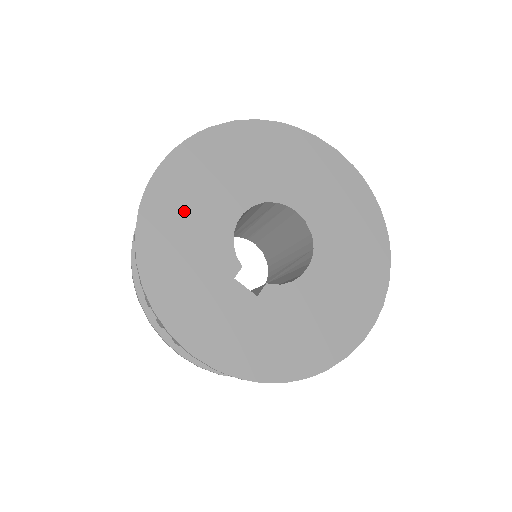
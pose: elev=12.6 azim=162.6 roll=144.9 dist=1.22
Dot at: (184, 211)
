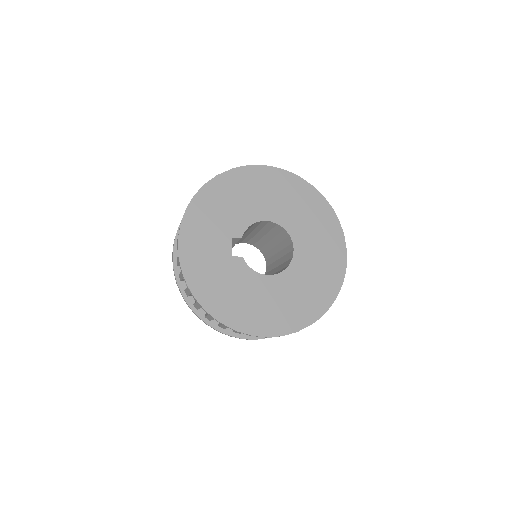
Dot at: (247, 191)
